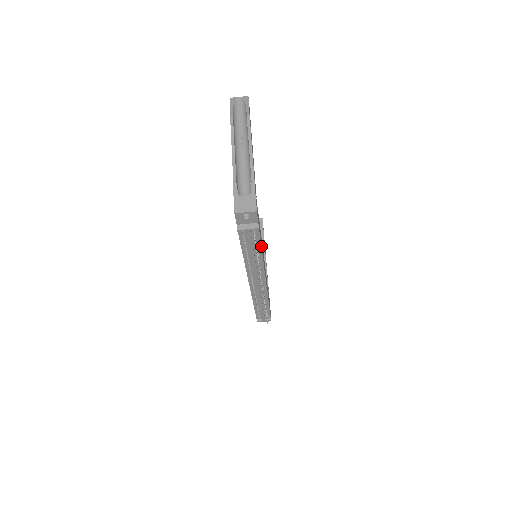
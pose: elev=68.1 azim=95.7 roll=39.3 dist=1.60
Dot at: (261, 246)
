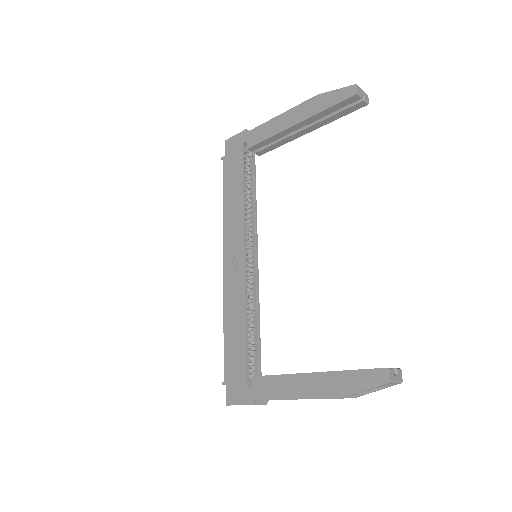
Dot at: occluded
